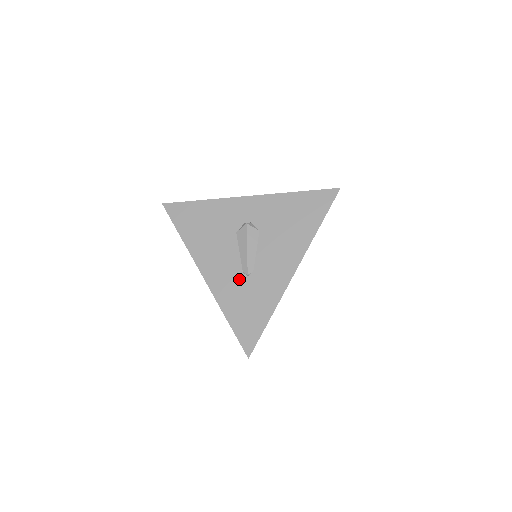
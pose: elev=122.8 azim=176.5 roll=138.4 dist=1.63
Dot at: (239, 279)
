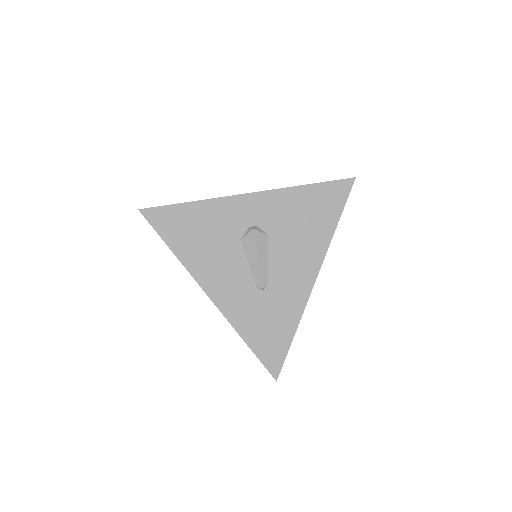
Dot at: (253, 295)
